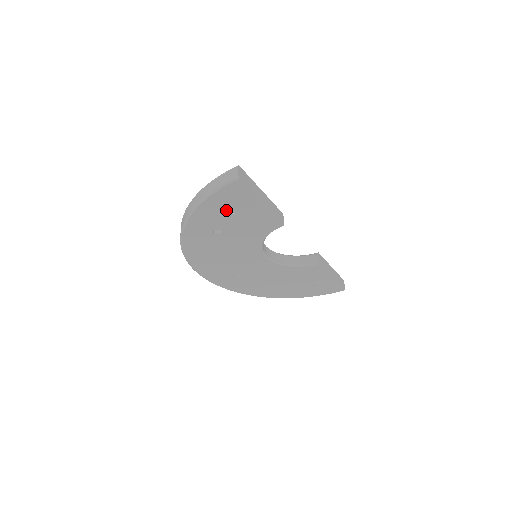
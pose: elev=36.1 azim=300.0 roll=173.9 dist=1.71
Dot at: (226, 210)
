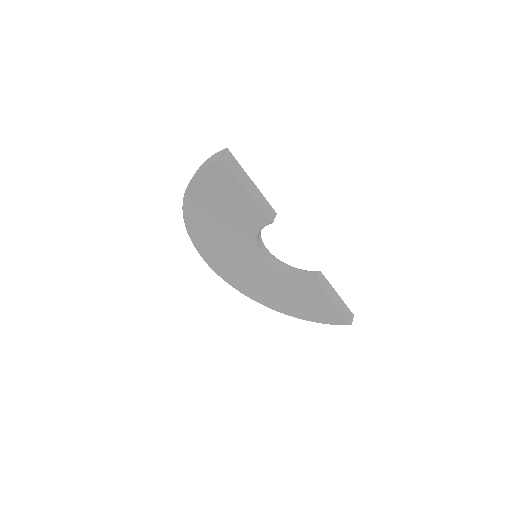
Dot at: (216, 192)
